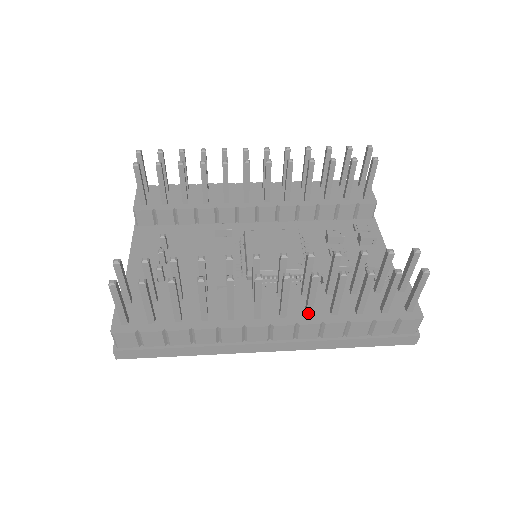
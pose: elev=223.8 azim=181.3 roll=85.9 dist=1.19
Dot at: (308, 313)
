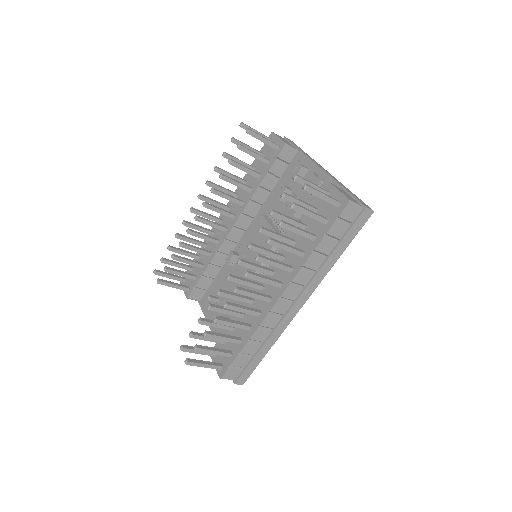
Dot at: (289, 270)
